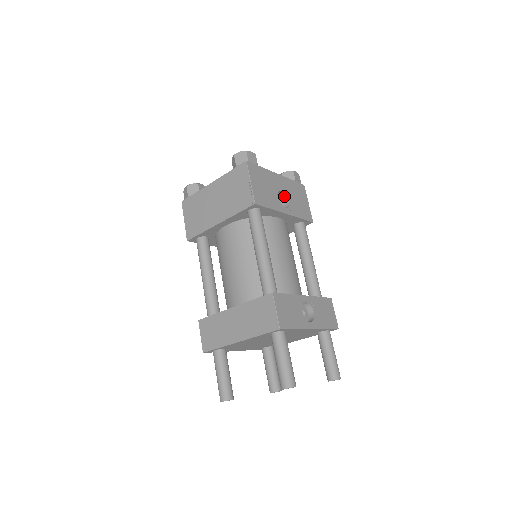
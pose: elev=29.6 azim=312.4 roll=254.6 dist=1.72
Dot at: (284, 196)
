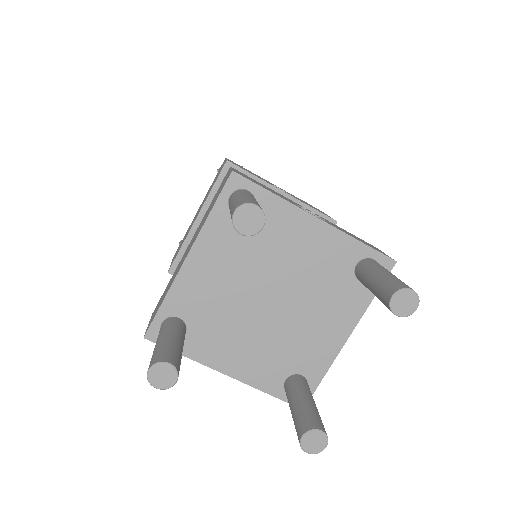
Dot at: occluded
